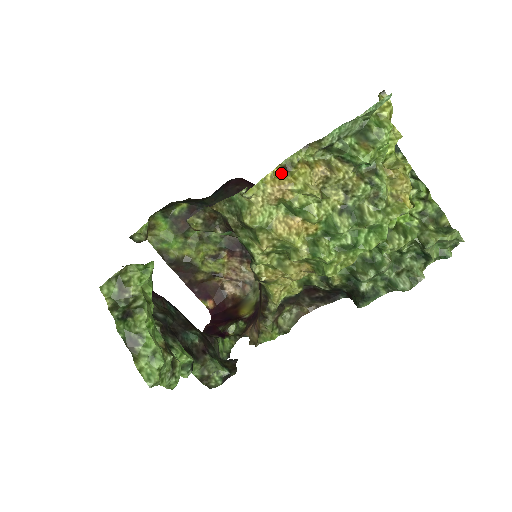
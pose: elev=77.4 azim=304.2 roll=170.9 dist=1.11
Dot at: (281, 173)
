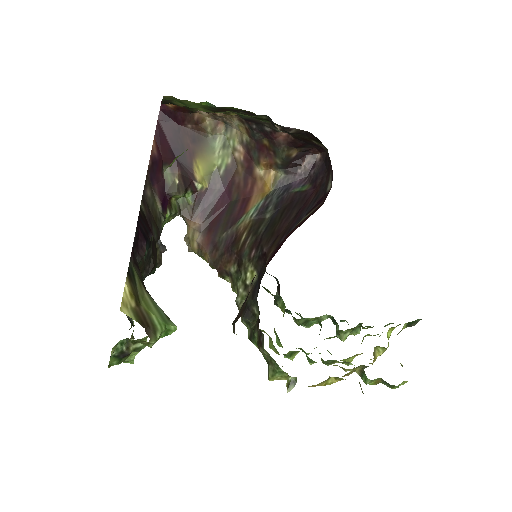
Dot at: (324, 381)
